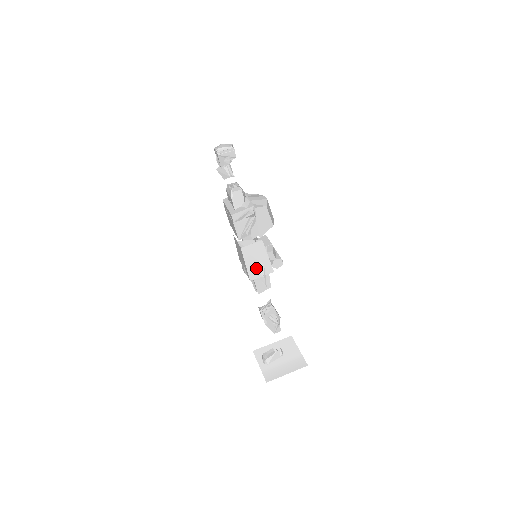
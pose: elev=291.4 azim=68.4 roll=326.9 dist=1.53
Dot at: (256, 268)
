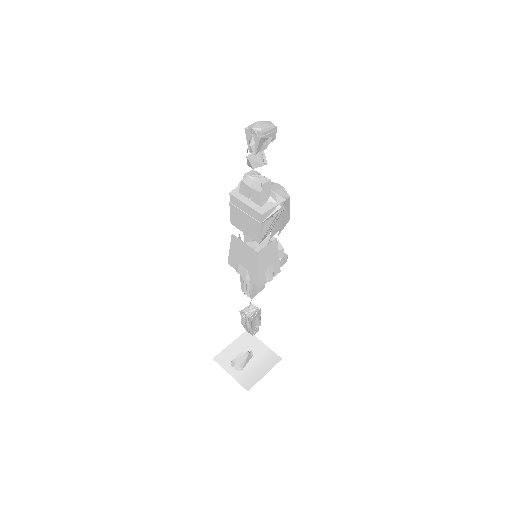
Dot at: (267, 272)
